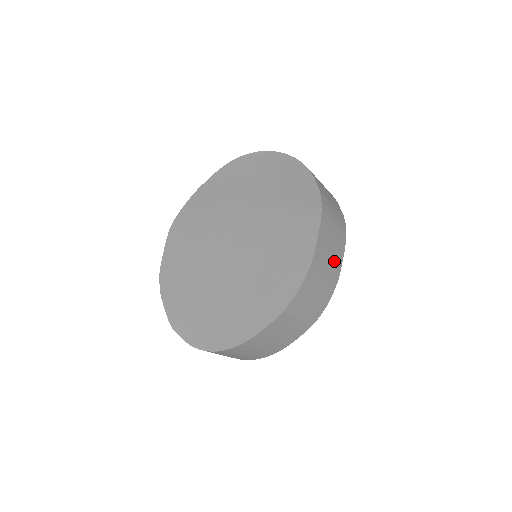
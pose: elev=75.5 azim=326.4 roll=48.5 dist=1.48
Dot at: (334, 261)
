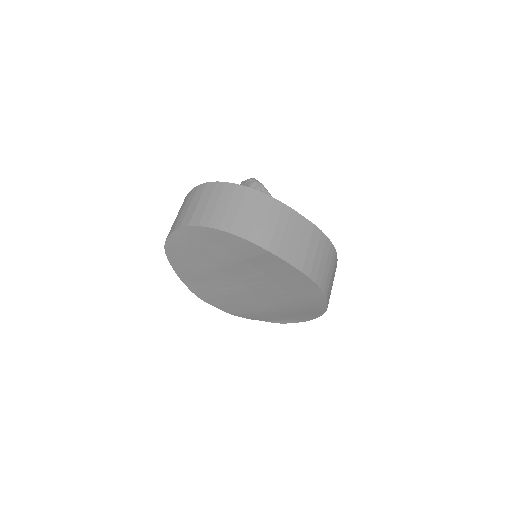
Dot at: (305, 234)
